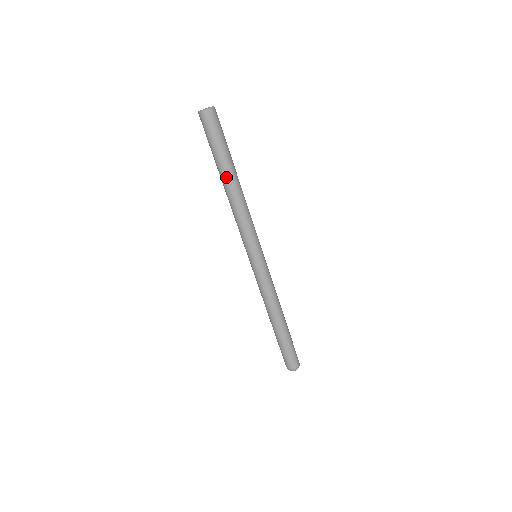
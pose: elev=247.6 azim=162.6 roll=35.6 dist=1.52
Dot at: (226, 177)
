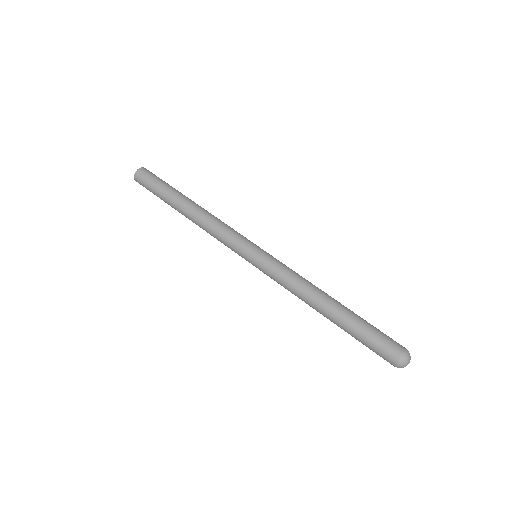
Dot at: (178, 207)
